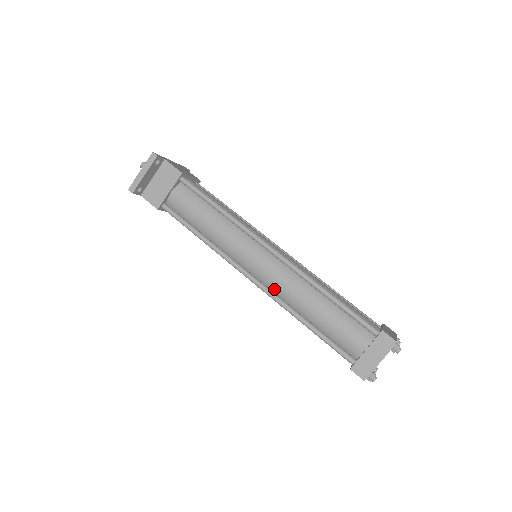
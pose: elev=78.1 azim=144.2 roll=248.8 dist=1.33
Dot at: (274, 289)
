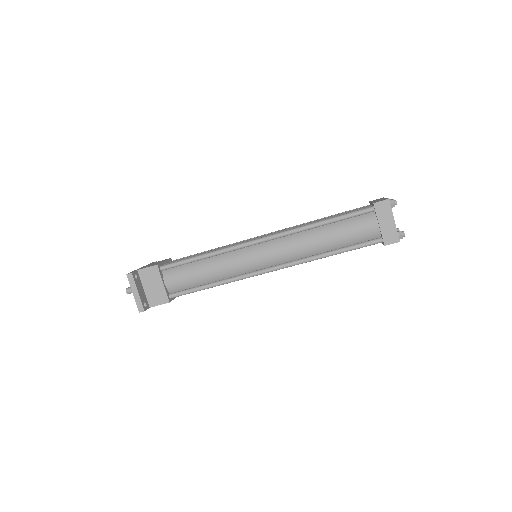
Dot at: (289, 259)
